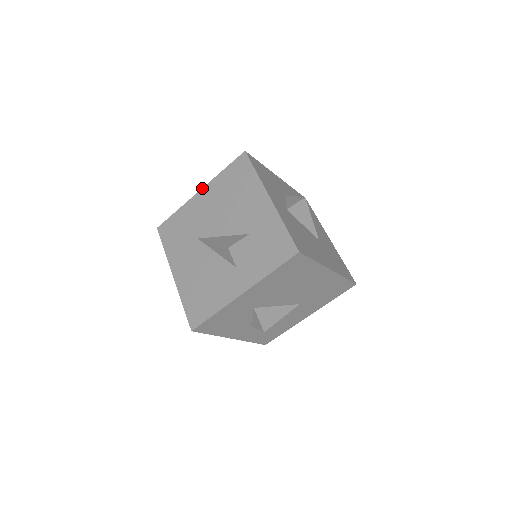
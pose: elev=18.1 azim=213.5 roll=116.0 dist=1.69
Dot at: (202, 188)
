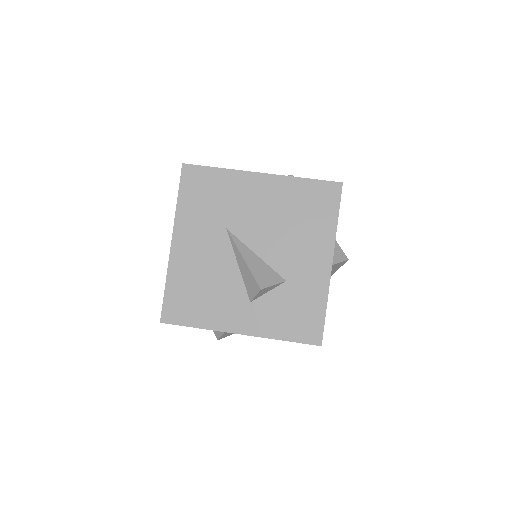
Dot at: occluded
